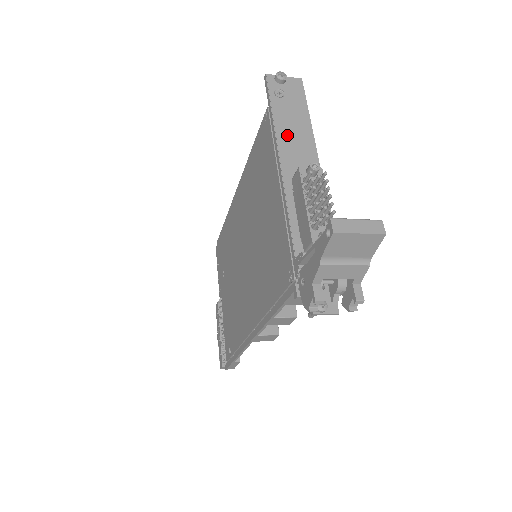
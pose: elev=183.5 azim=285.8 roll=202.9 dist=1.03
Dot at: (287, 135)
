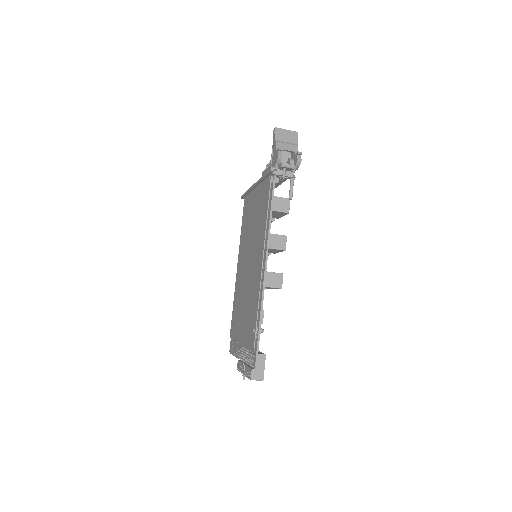
Dot at: occluded
